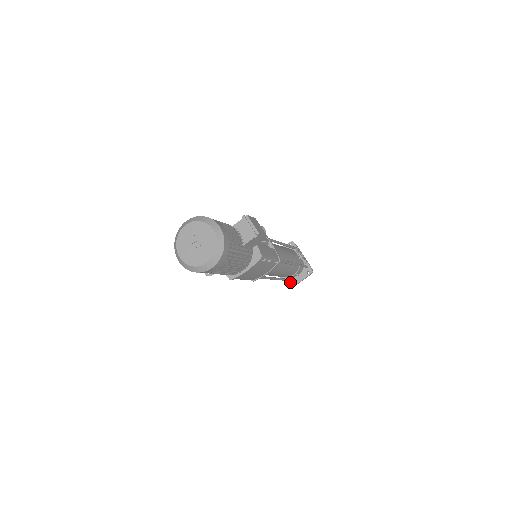
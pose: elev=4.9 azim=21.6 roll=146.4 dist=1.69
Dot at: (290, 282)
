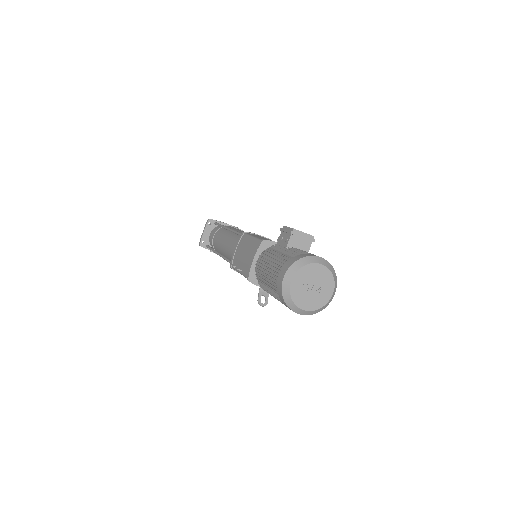
Dot at: occluded
